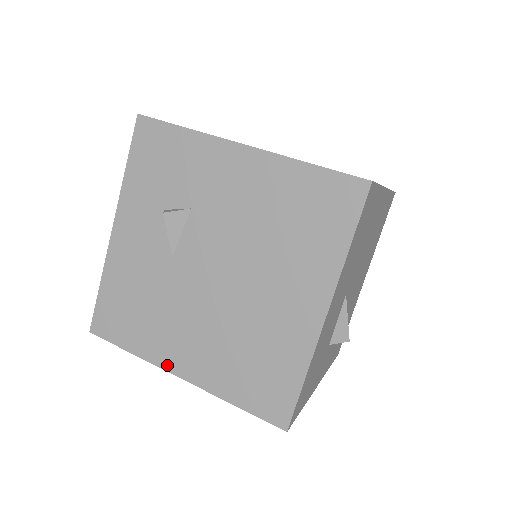
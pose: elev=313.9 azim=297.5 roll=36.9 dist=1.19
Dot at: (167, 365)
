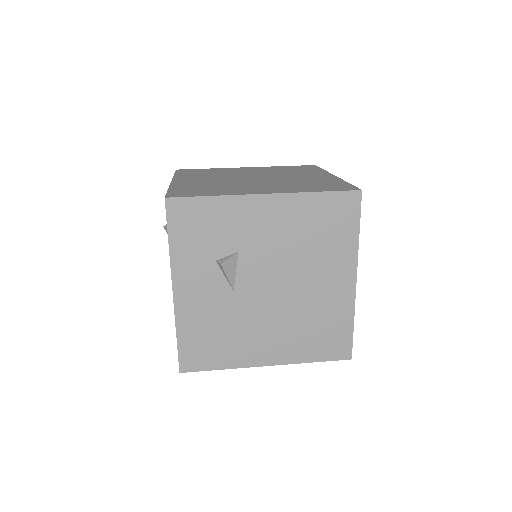
Dot at: (255, 363)
